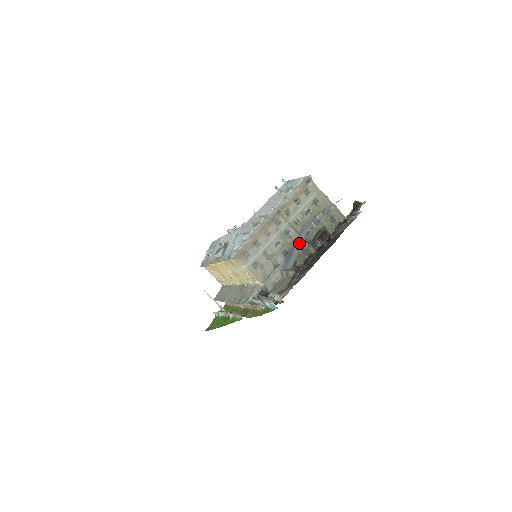
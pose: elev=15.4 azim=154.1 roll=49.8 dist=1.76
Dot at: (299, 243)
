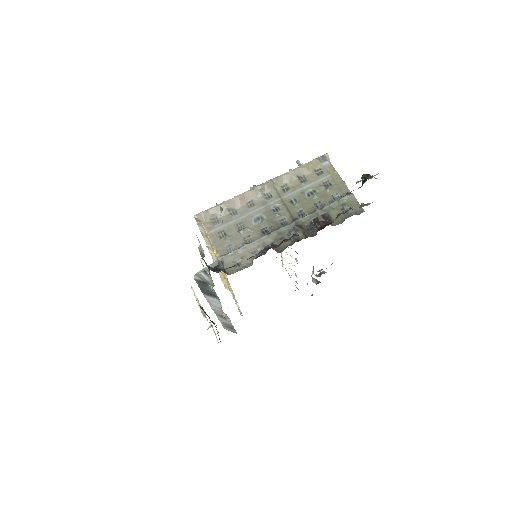
Dot at: occluded
